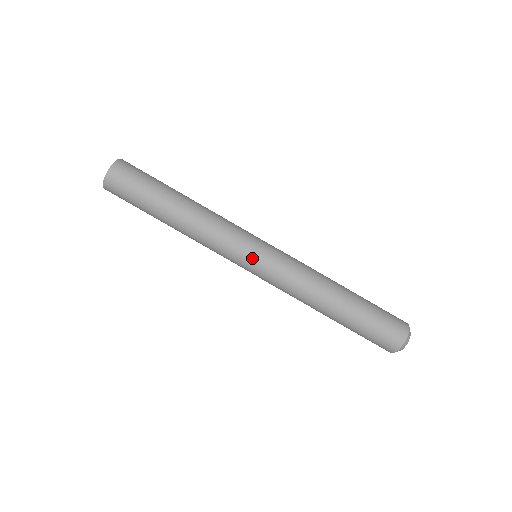
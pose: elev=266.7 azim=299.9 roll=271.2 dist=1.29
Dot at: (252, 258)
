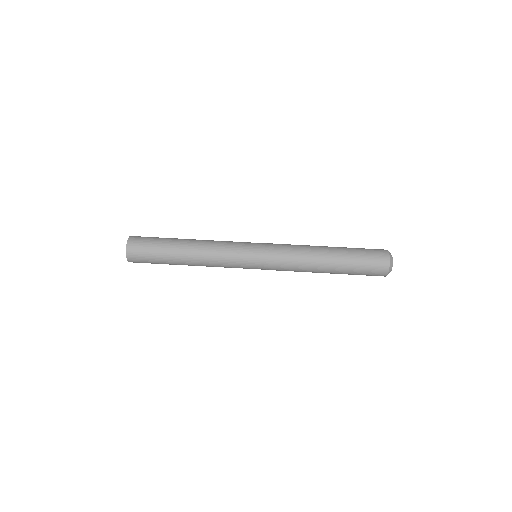
Dot at: (253, 259)
